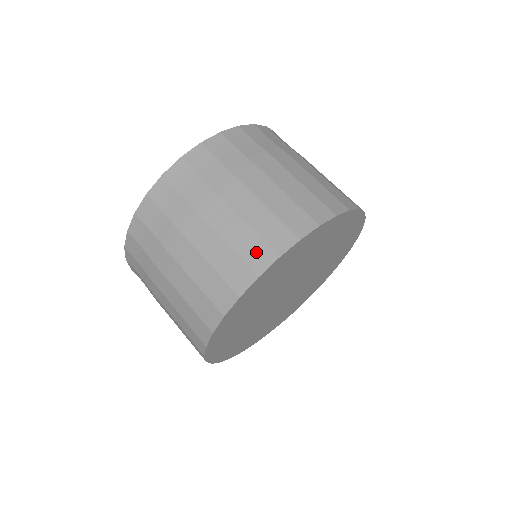
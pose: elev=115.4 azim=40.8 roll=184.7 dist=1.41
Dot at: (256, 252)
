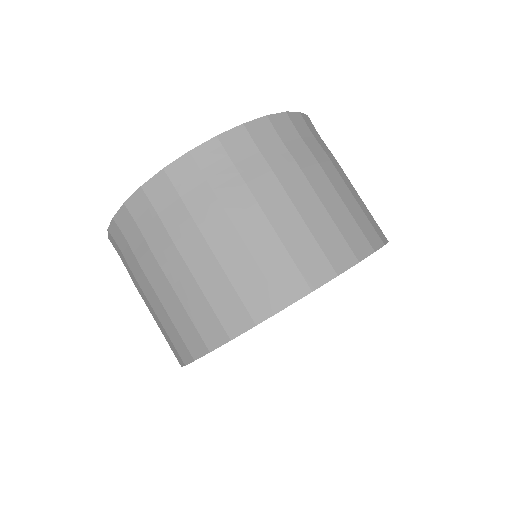
Dot at: (179, 345)
